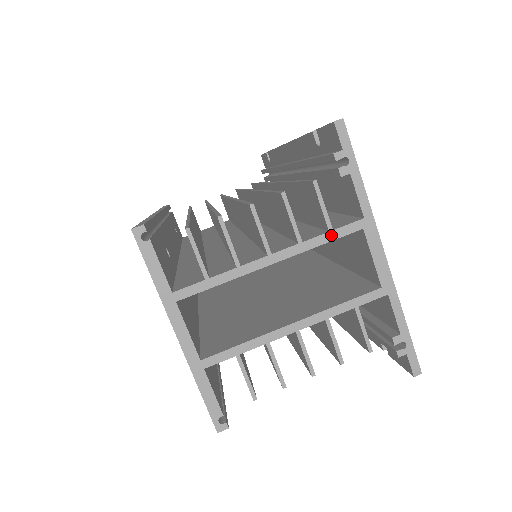
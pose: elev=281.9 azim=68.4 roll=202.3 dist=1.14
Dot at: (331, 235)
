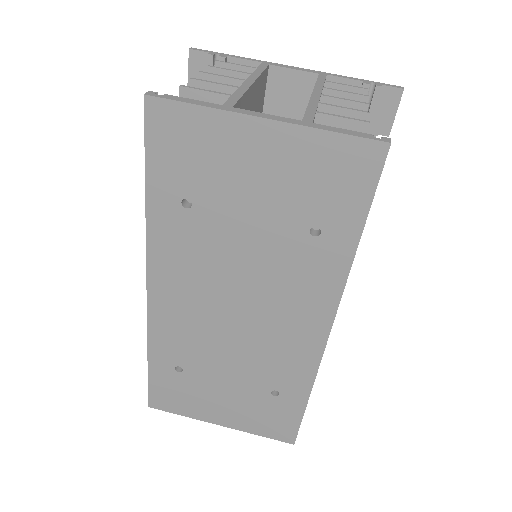
Dot at: (260, 69)
